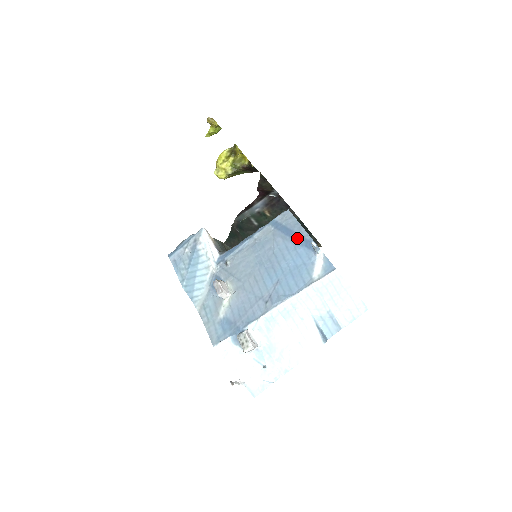
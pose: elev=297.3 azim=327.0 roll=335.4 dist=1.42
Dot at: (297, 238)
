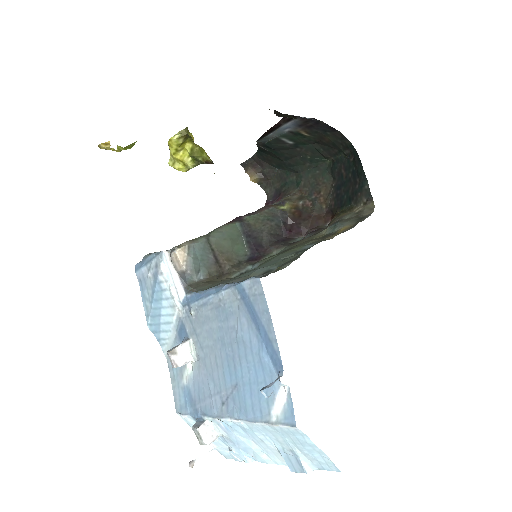
Dot at: (263, 336)
